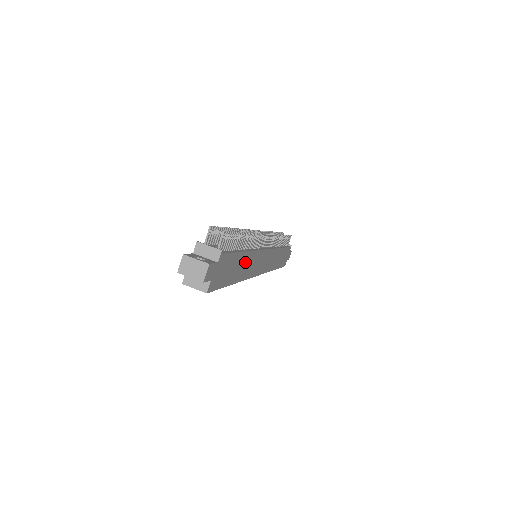
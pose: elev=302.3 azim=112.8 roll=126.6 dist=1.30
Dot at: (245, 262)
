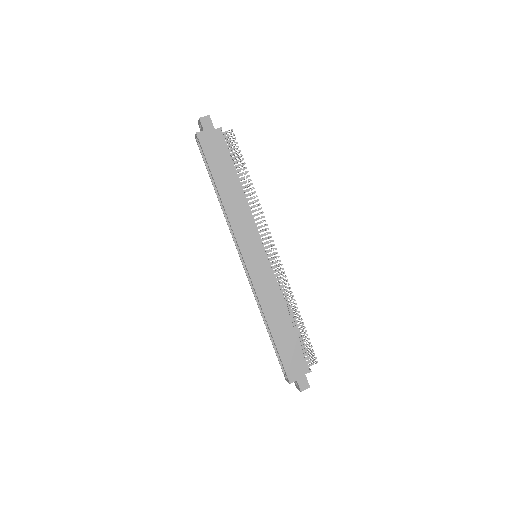
Dot at: (235, 194)
